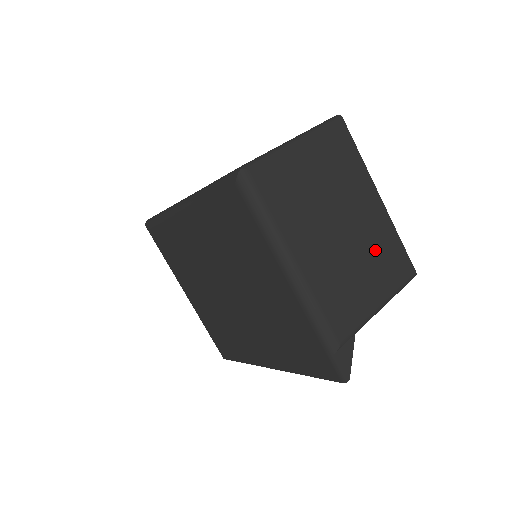
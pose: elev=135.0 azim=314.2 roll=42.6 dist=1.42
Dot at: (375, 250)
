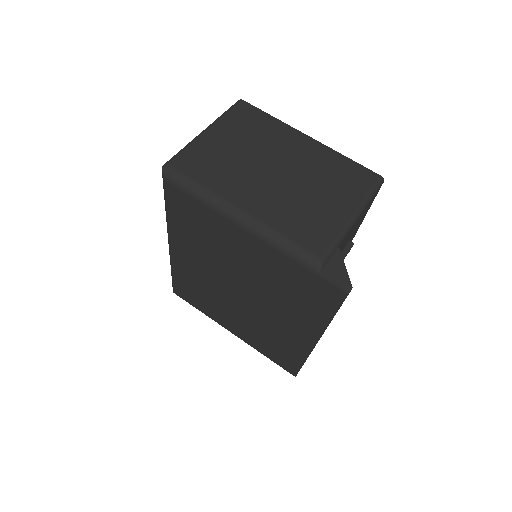
Dot at: (323, 175)
